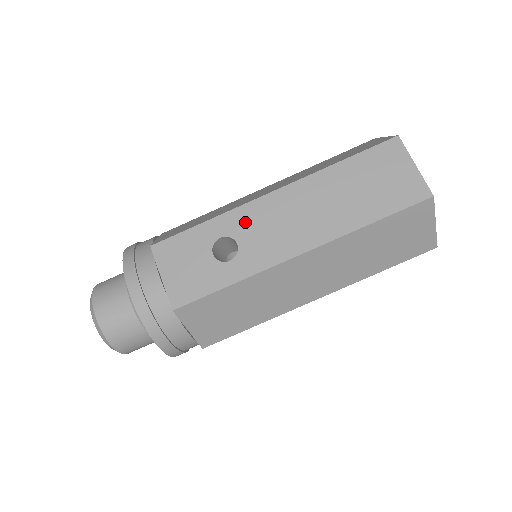
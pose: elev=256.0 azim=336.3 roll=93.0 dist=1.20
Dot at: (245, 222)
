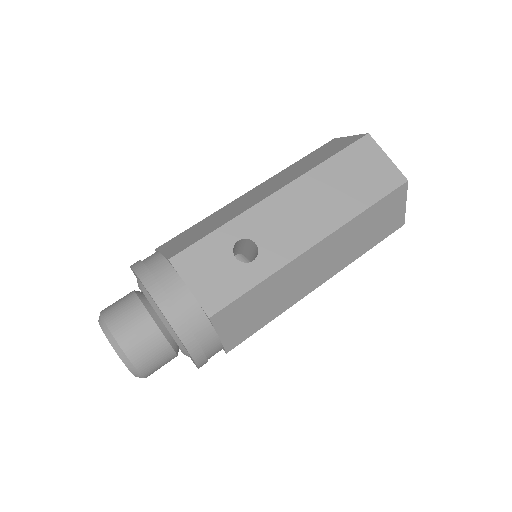
Dot at: (258, 223)
